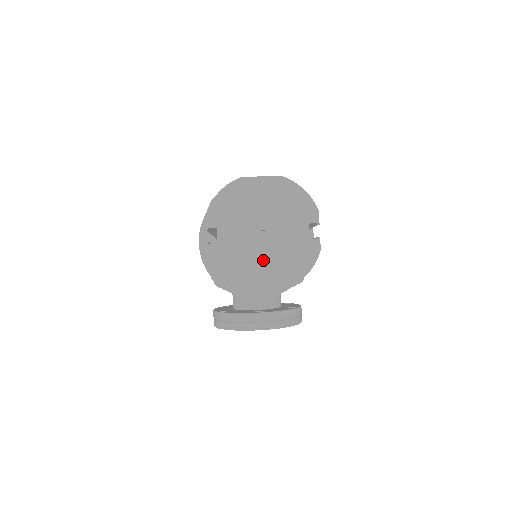
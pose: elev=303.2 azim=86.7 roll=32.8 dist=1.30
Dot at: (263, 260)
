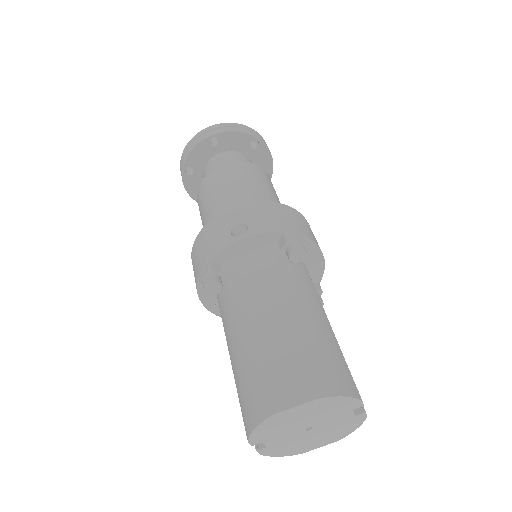
Dot at: (313, 439)
